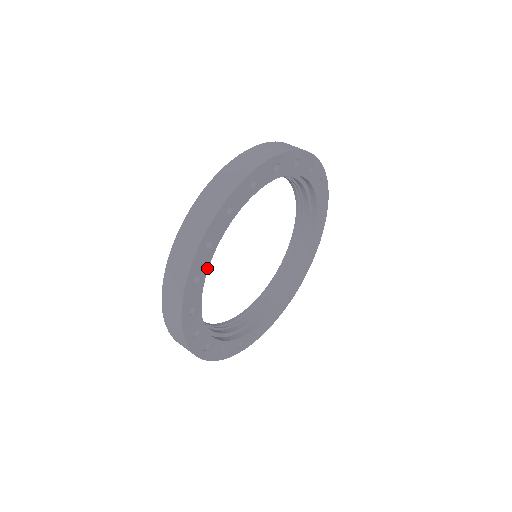
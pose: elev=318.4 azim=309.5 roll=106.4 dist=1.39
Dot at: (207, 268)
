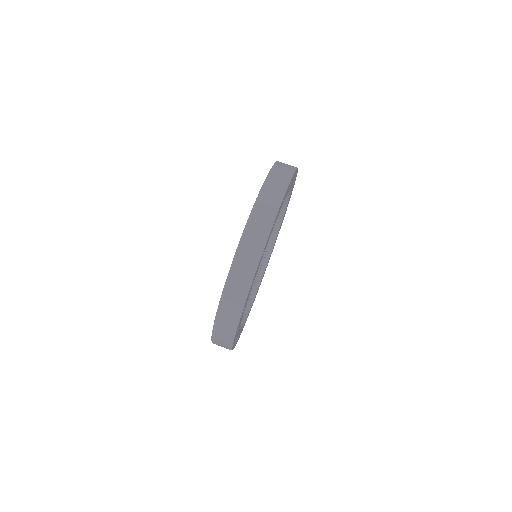
Dot at: (242, 317)
